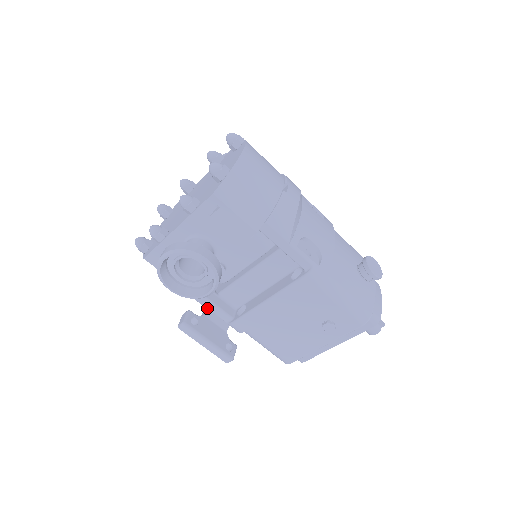
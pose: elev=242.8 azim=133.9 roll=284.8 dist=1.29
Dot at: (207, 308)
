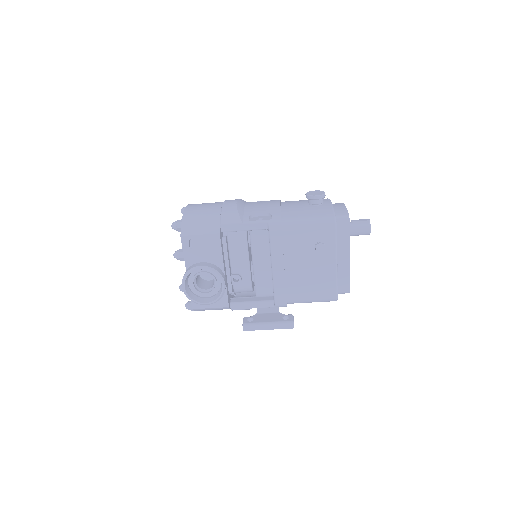
Dot at: occluded
